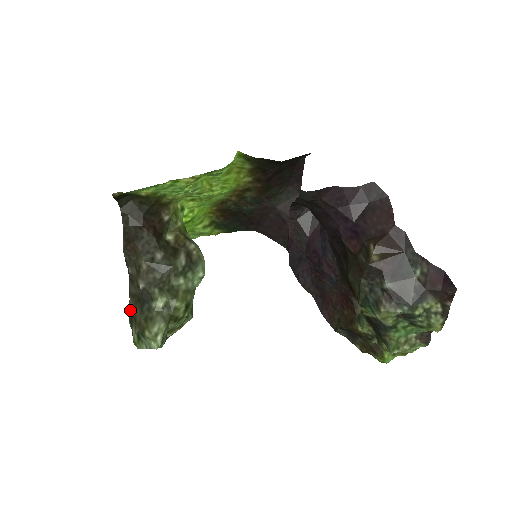
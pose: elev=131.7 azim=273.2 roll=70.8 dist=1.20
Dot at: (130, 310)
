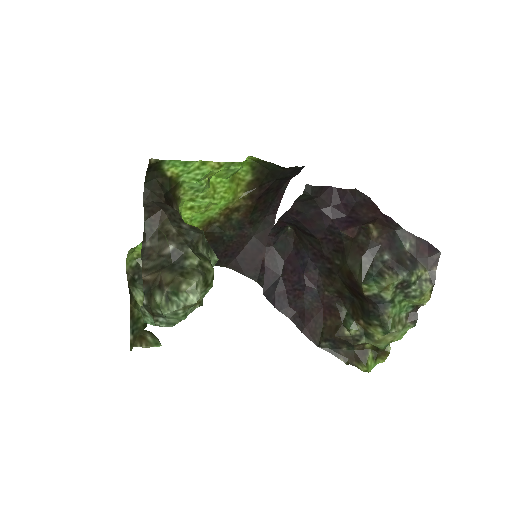
Dot at: (146, 284)
